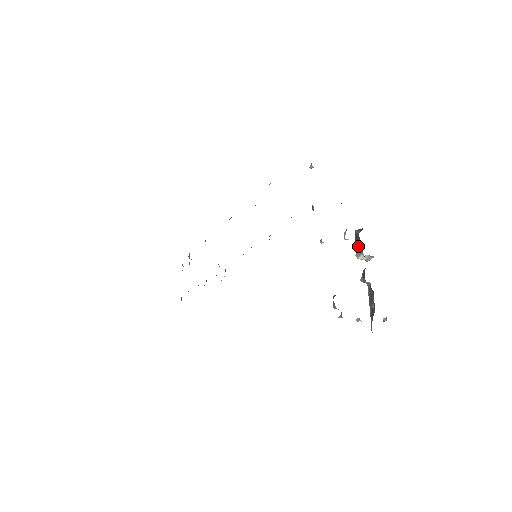
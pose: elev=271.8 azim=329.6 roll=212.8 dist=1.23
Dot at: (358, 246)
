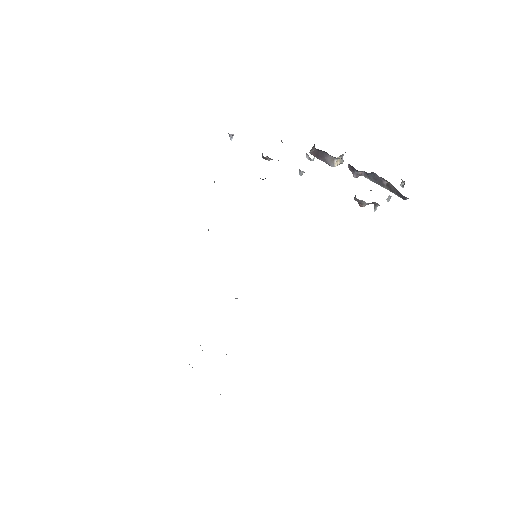
Dot at: (325, 158)
